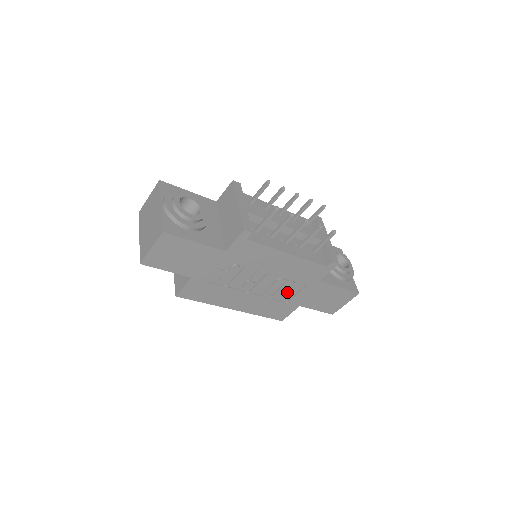
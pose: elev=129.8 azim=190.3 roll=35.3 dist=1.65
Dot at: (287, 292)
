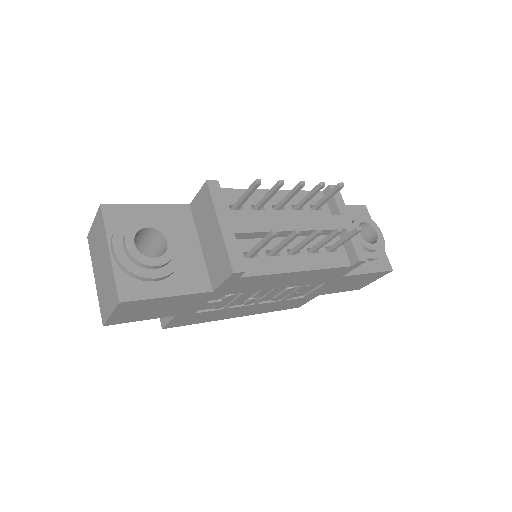
Dot at: (302, 291)
